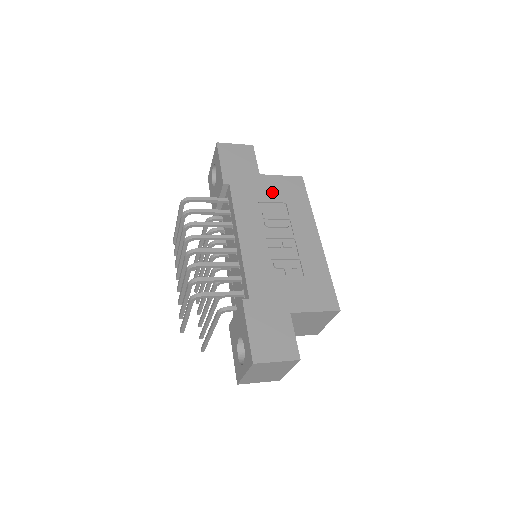
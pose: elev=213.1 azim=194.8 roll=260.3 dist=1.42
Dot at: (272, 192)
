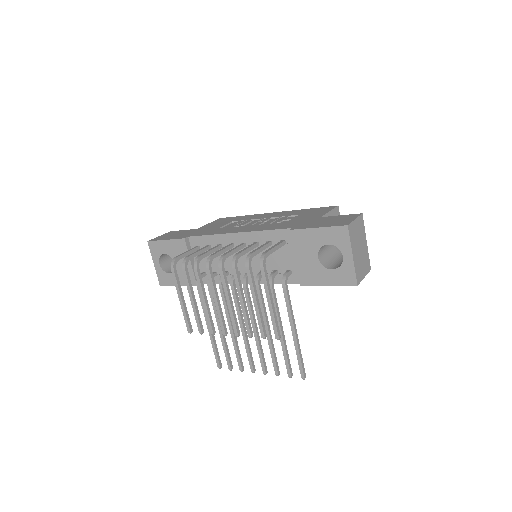
Dot at: (217, 225)
